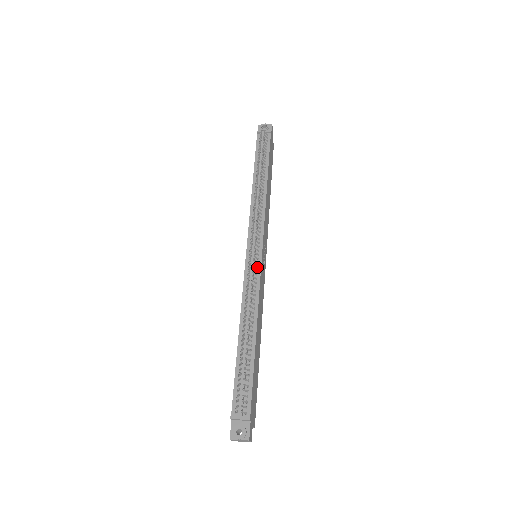
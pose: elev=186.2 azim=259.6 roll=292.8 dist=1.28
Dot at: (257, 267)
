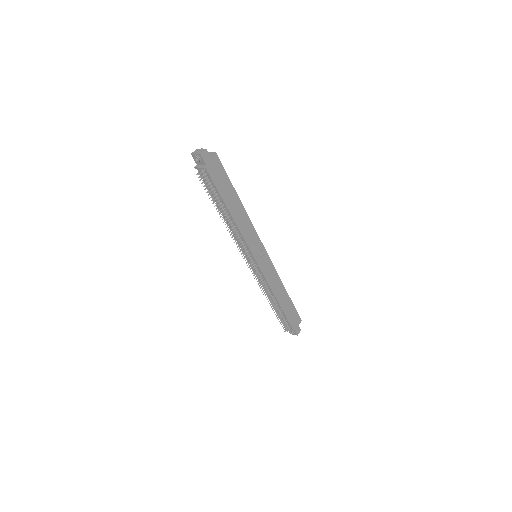
Dot at: (259, 270)
